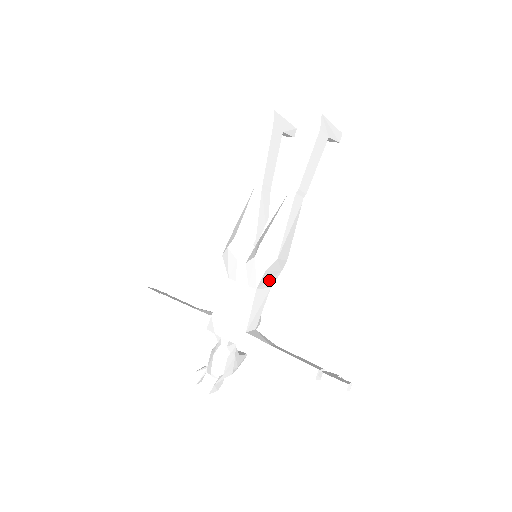
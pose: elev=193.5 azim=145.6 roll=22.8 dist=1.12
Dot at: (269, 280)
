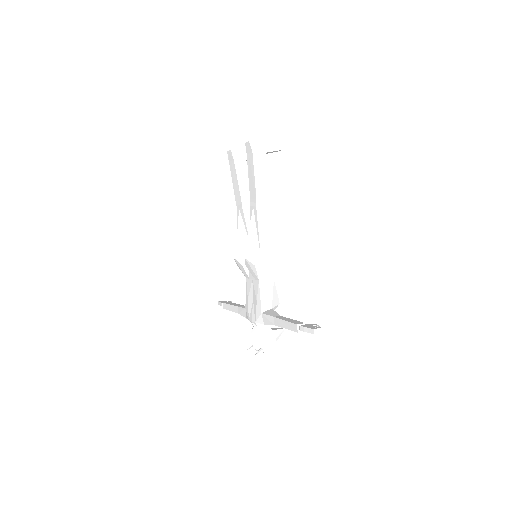
Dot at: (267, 270)
